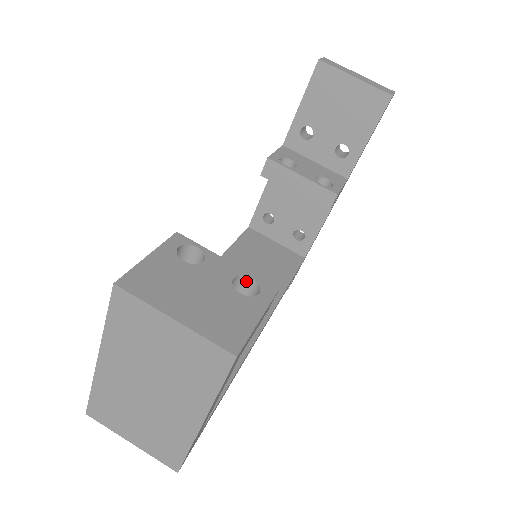
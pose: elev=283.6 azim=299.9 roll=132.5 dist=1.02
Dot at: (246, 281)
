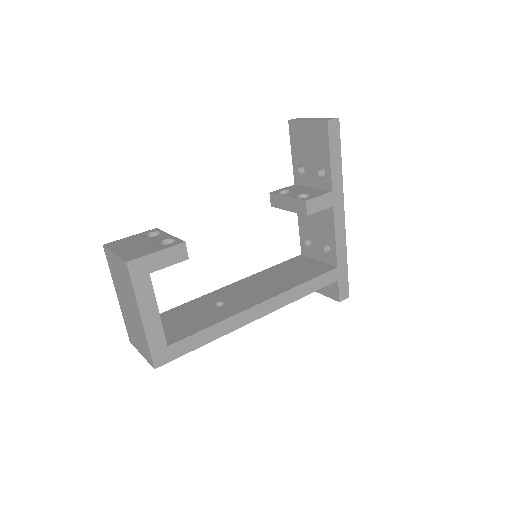
Dot at: occluded
